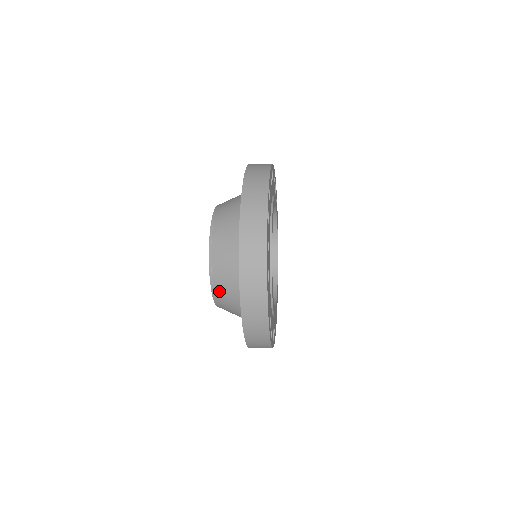
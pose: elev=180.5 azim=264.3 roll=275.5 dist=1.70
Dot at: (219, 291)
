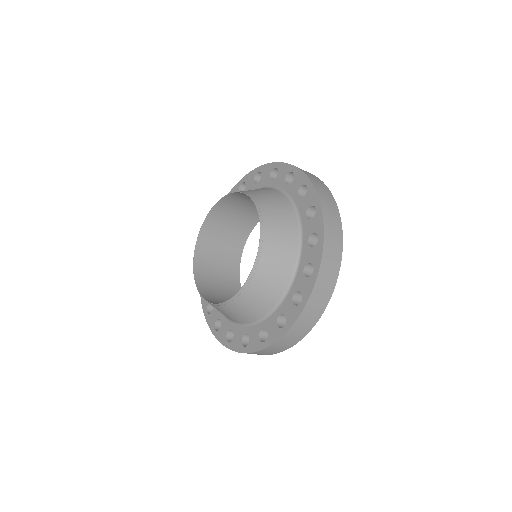
Dot at: (245, 298)
